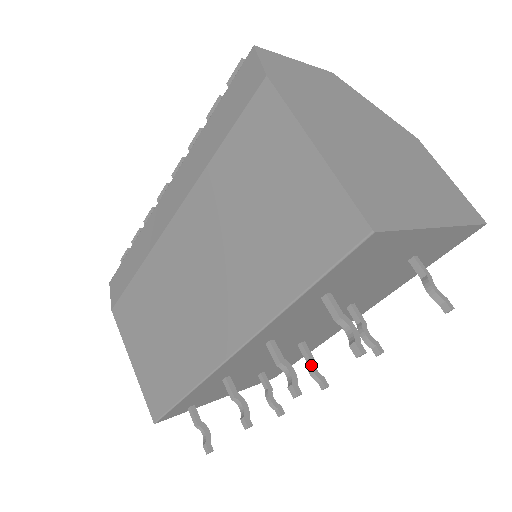
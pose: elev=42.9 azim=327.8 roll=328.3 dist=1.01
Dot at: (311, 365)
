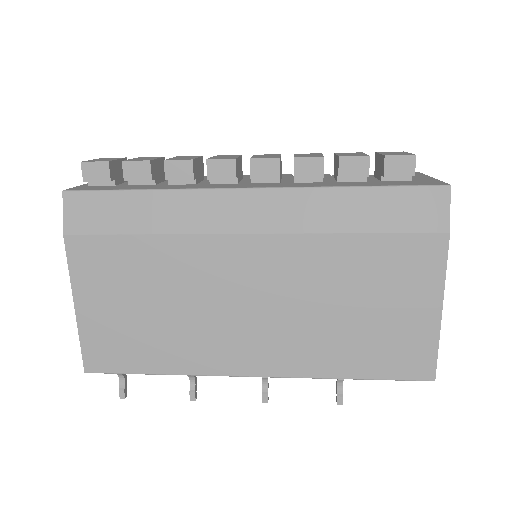
Dot at: occluded
